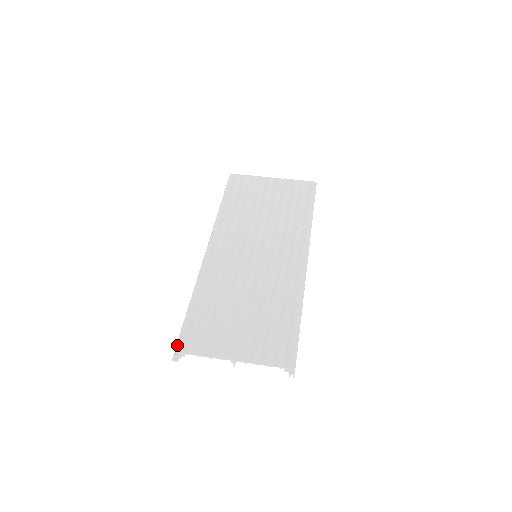
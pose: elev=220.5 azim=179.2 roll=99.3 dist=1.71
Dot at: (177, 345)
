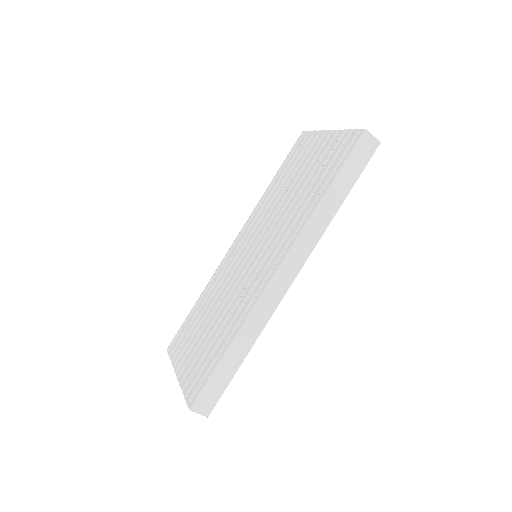
Dot at: (170, 343)
